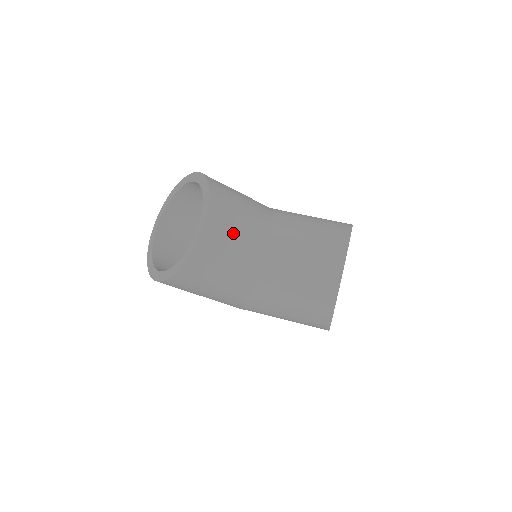
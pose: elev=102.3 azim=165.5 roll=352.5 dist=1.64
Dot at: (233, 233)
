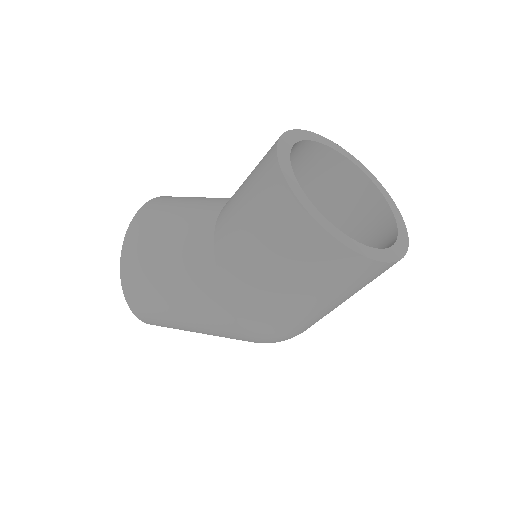
Dot at: (180, 202)
